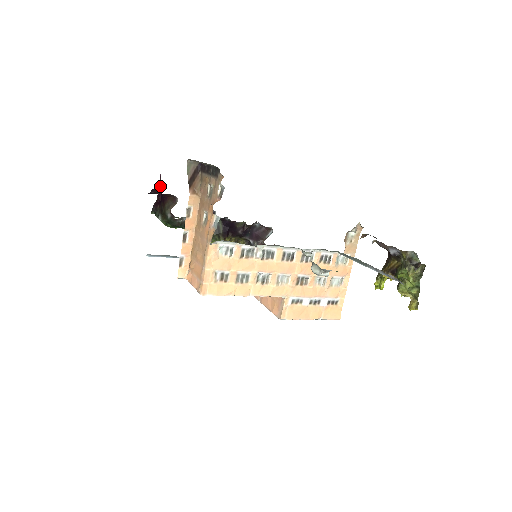
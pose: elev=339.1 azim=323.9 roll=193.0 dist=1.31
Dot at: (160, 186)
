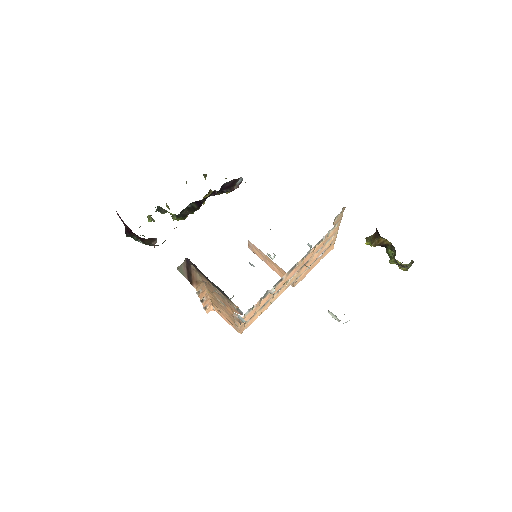
Dot at: occluded
